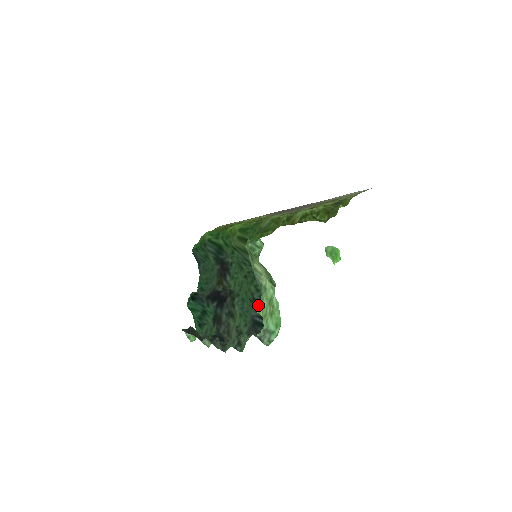
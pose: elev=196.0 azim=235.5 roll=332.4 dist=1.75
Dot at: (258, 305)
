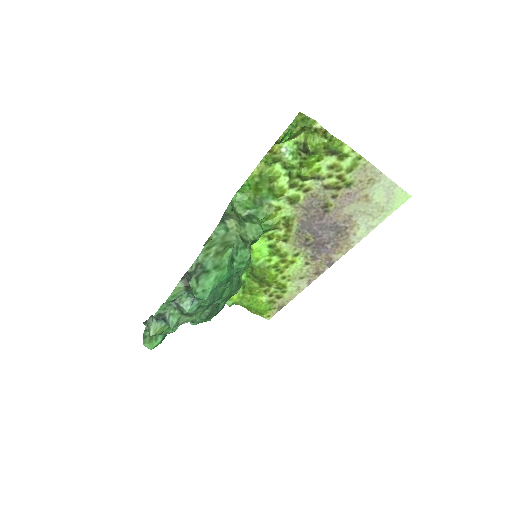
Dot at: (209, 240)
